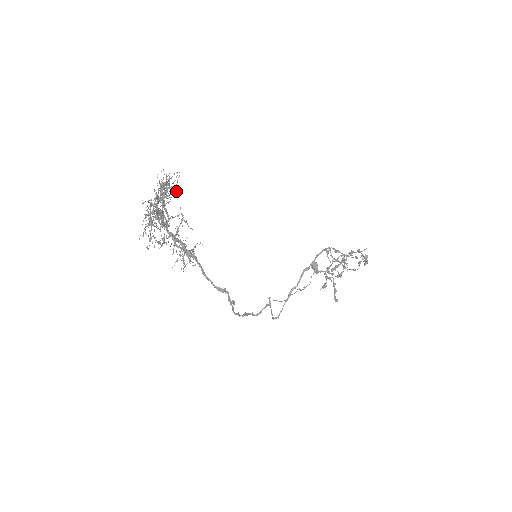
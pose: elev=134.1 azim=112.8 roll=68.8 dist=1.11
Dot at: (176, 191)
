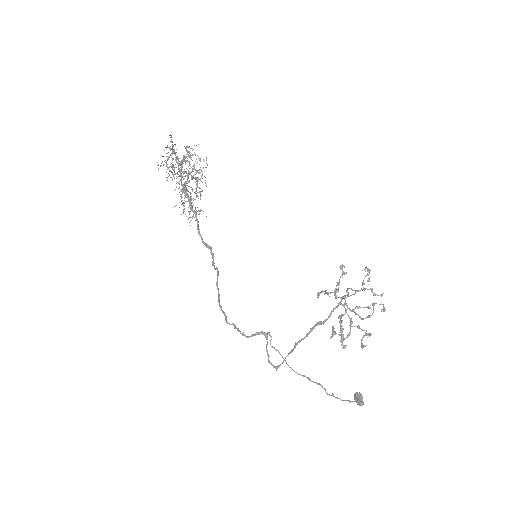
Dot at: occluded
